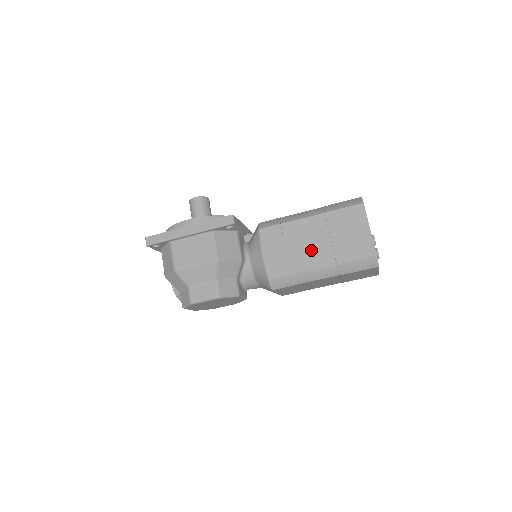
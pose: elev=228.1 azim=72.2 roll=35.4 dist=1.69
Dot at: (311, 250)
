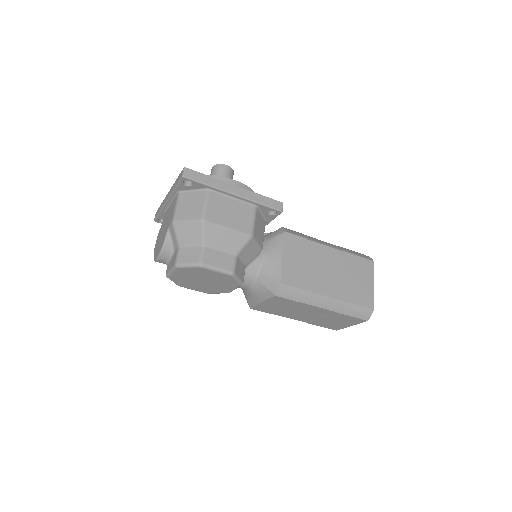
Dot at: (326, 277)
